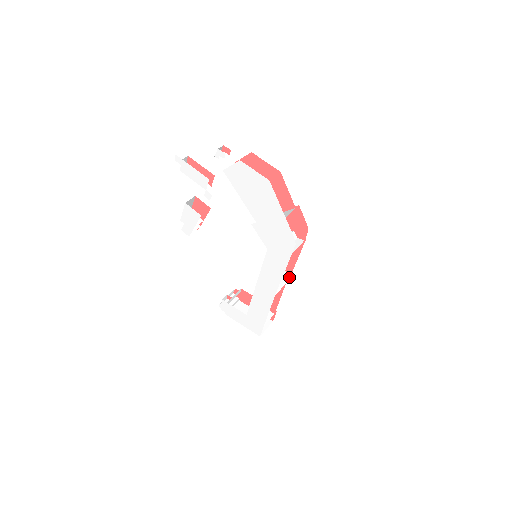
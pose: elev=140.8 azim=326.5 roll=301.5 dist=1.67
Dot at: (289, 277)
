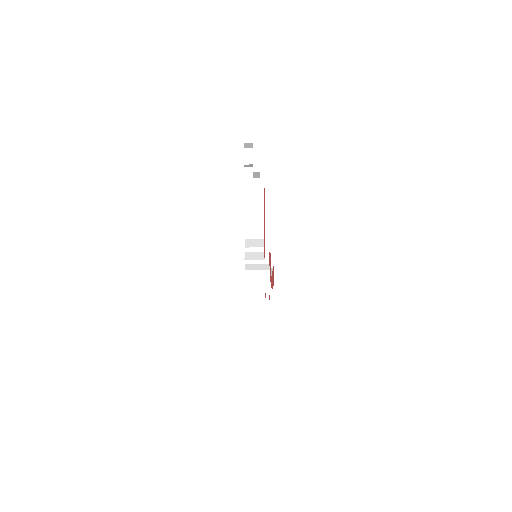
Dot at: occluded
